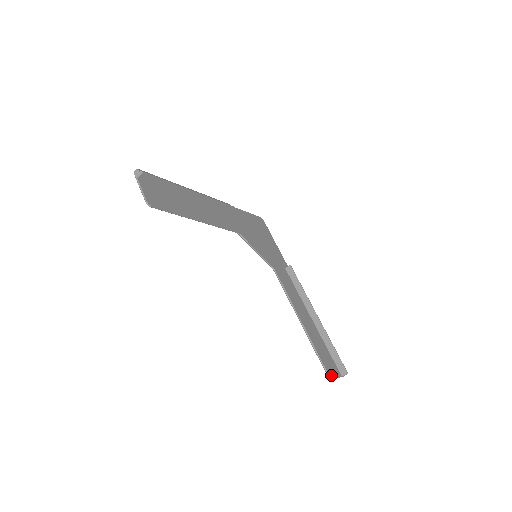
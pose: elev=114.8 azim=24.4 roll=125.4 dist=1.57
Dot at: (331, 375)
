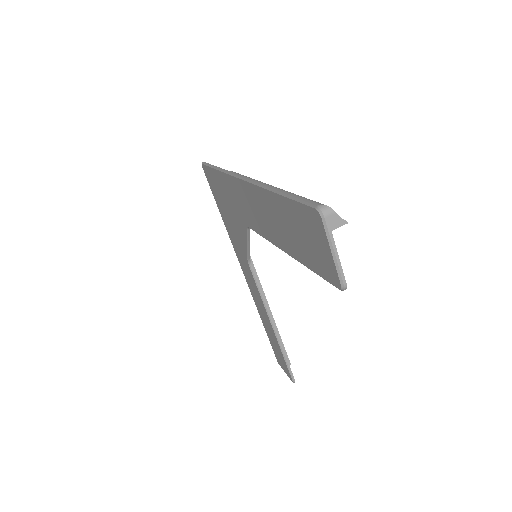
Dot at: (293, 377)
